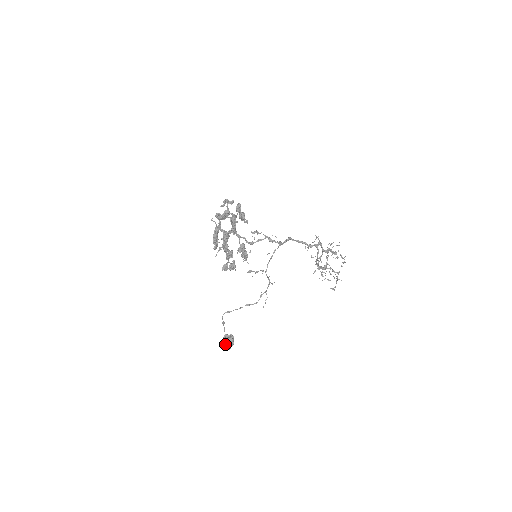
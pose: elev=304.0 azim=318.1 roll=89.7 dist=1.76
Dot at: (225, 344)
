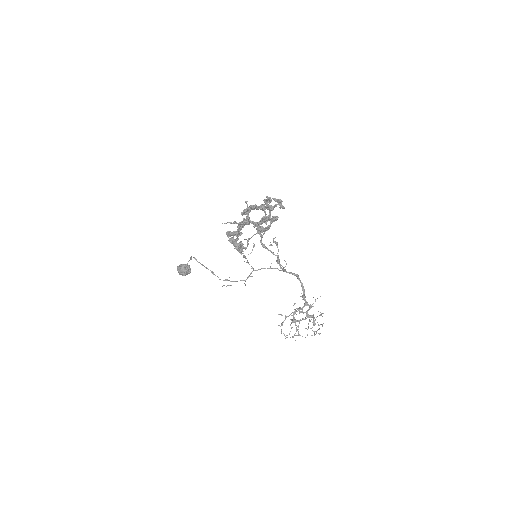
Dot at: (180, 269)
